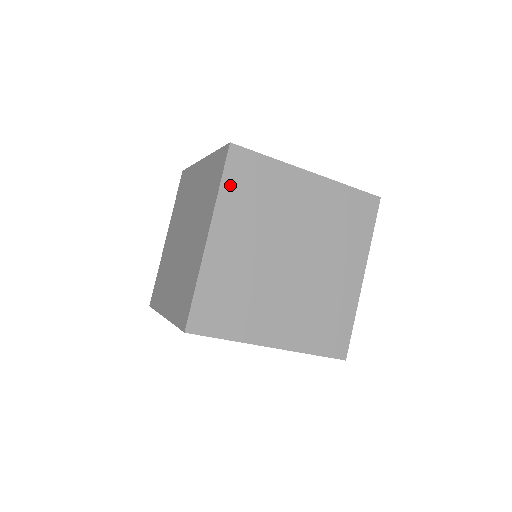
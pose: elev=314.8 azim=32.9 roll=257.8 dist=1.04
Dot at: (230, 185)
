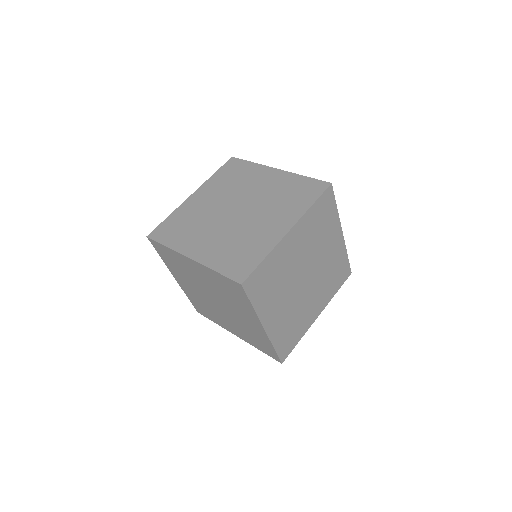
Dot at: (220, 174)
